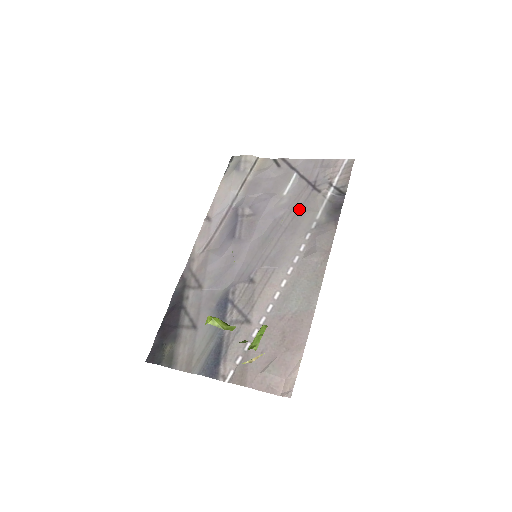
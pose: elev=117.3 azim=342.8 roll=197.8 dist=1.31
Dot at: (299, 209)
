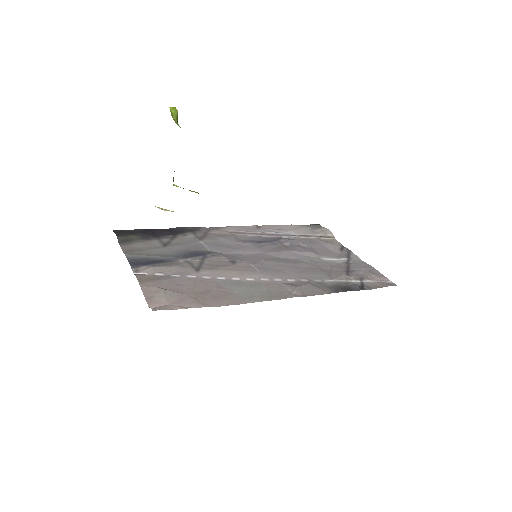
Dot at: (320, 269)
